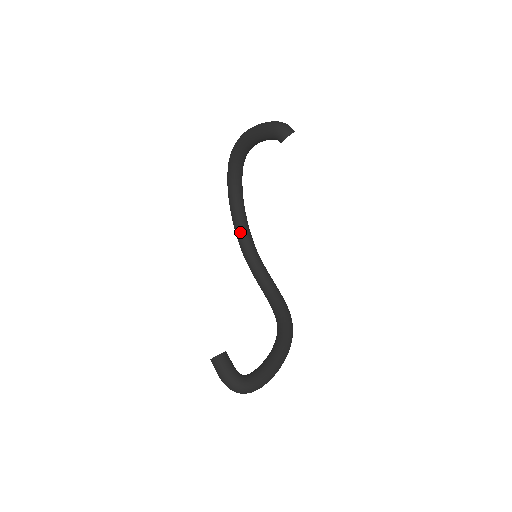
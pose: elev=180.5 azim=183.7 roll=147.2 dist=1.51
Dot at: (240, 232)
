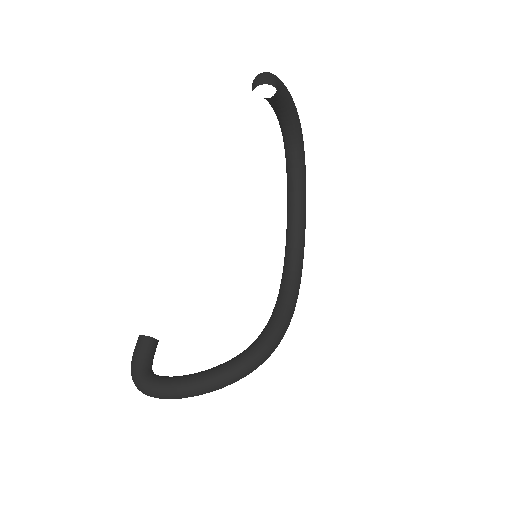
Dot at: (287, 229)
